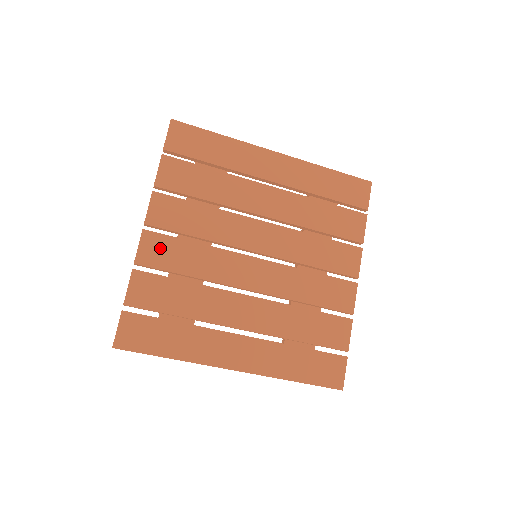
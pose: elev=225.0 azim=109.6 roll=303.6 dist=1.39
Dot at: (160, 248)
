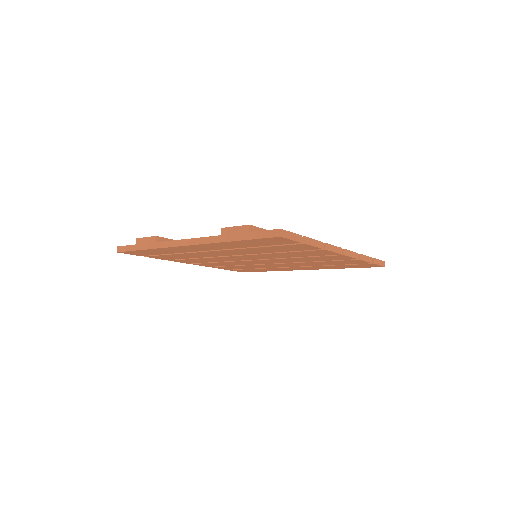
Dot at: occluded
